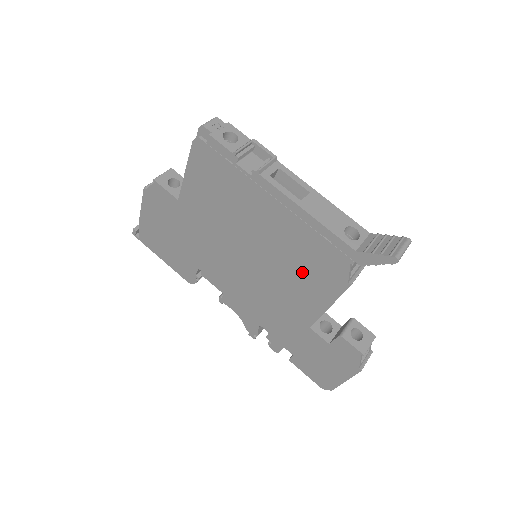
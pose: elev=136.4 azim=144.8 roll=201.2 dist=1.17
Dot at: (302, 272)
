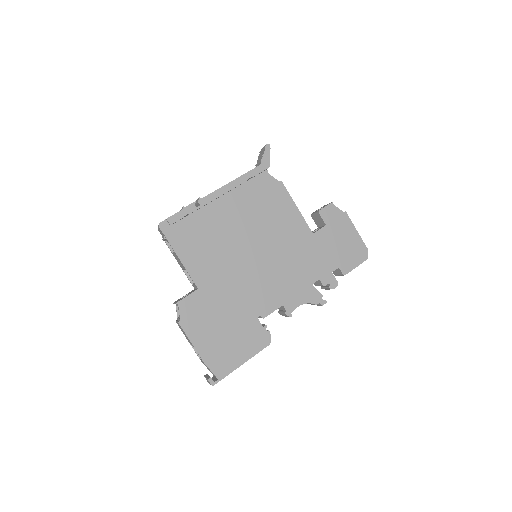
Dot at: (270, 211)
